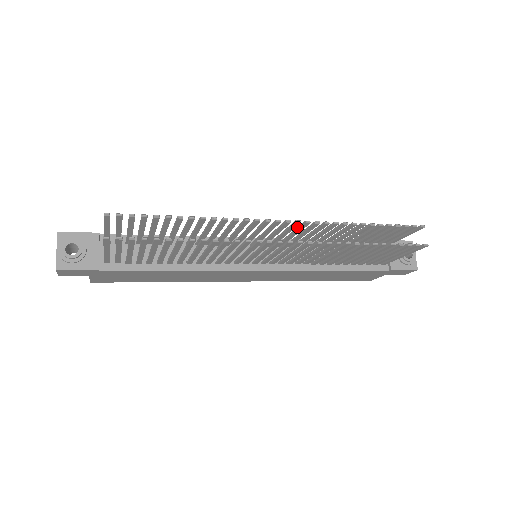
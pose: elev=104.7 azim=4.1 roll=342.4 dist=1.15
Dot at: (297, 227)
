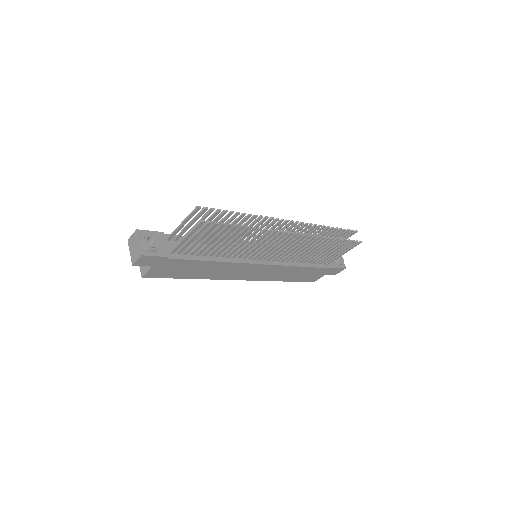
Dot at: (292, 229)
